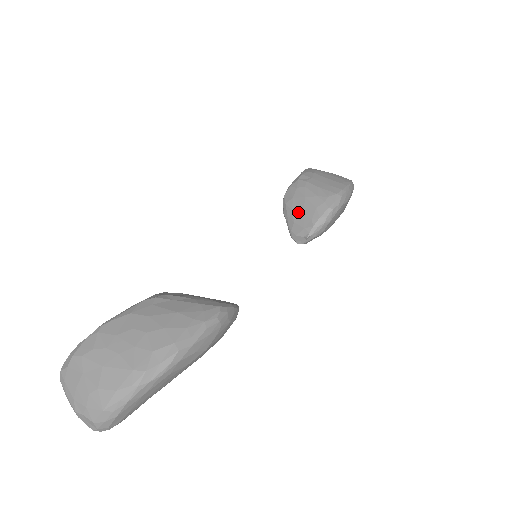
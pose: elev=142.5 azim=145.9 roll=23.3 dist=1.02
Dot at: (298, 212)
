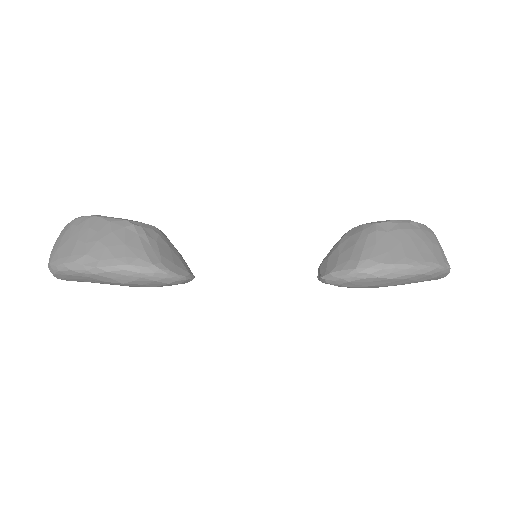
Dot at: (338, 251)
